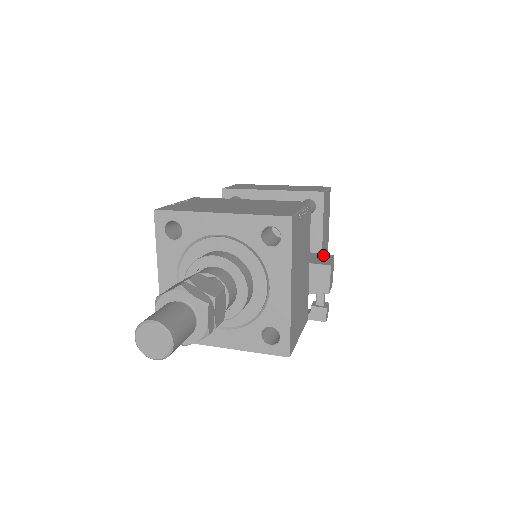
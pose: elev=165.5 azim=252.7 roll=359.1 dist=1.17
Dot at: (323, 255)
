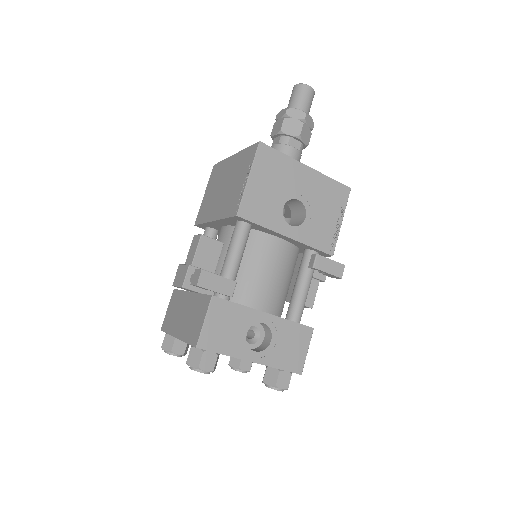
Dot at: occluded
